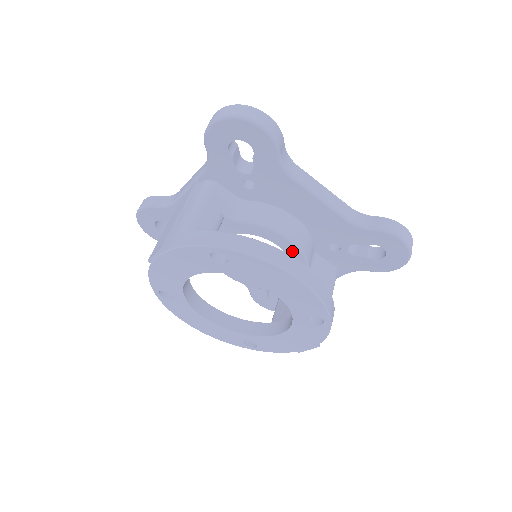
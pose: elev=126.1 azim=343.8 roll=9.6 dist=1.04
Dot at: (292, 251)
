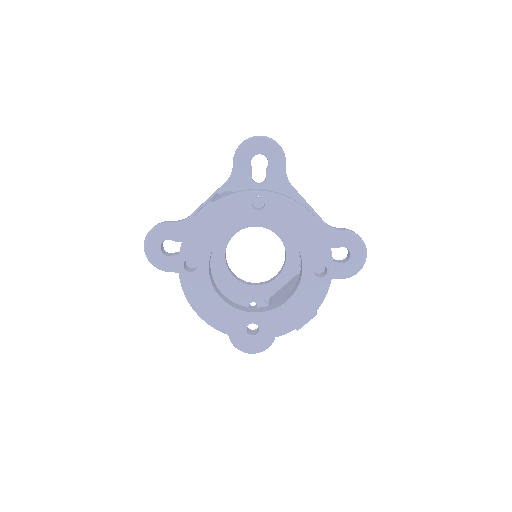
Dot at: (289, 242)
